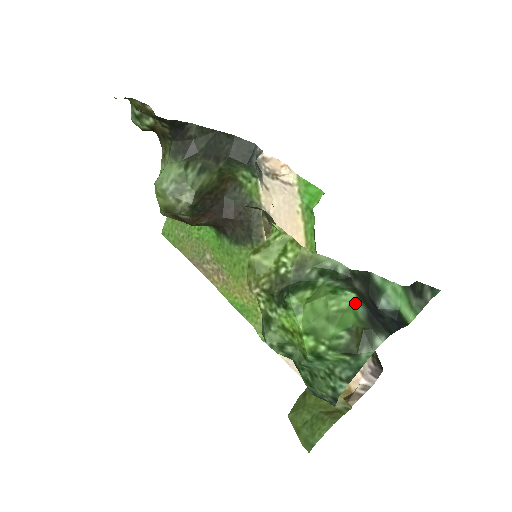
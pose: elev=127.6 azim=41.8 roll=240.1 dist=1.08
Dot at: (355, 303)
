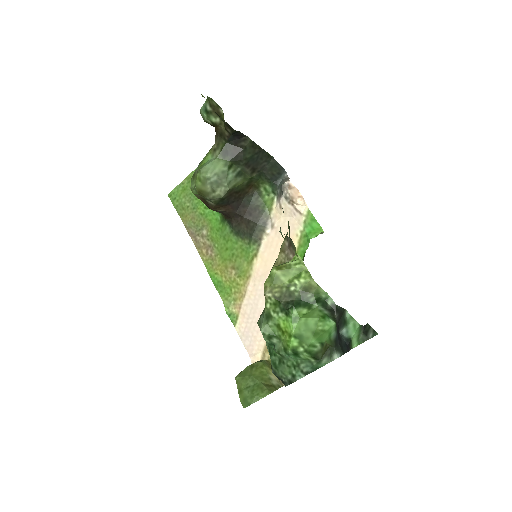
Dot at: (333, 328)
